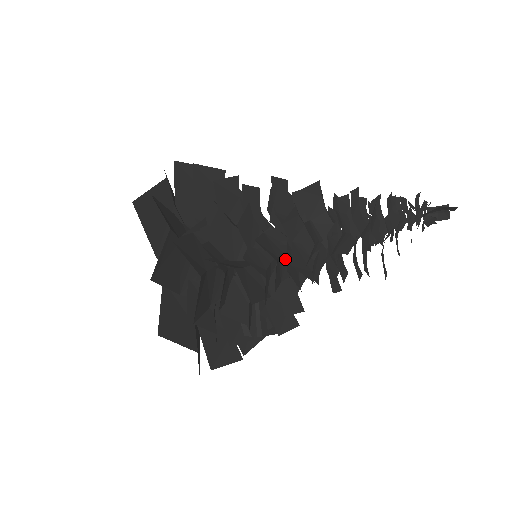
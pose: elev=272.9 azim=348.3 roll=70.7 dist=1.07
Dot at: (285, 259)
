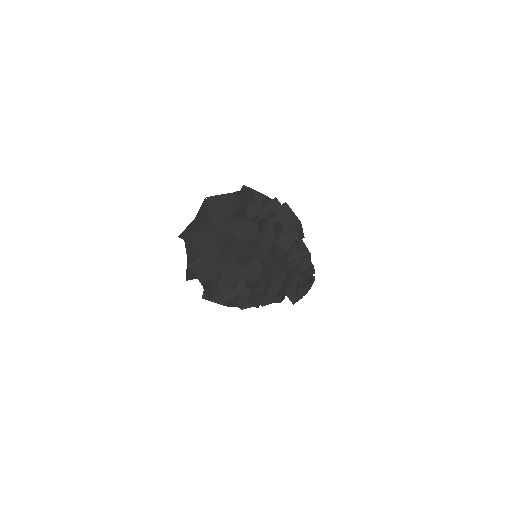
Dot at: occluded
